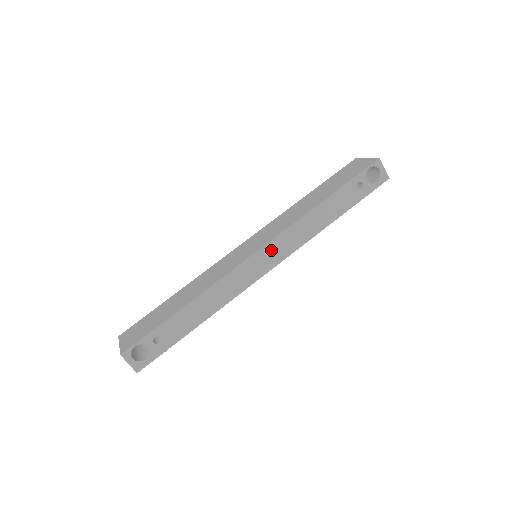
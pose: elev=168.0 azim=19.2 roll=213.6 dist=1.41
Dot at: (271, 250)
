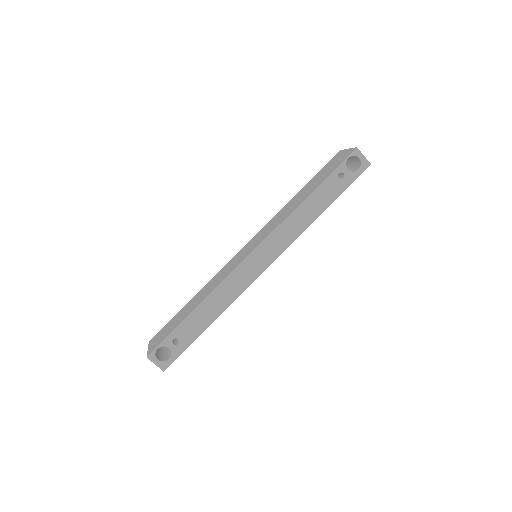
Dot at: (265, 249)
